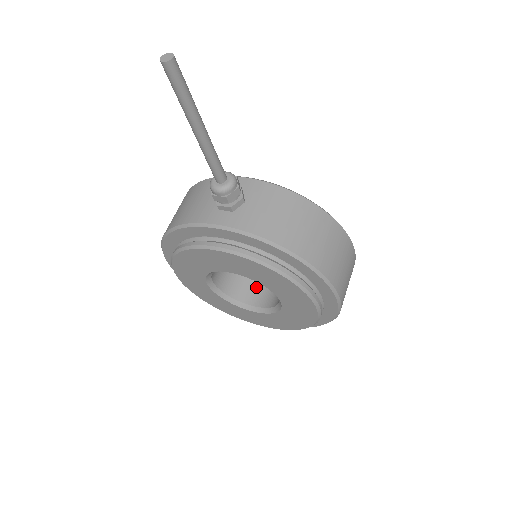
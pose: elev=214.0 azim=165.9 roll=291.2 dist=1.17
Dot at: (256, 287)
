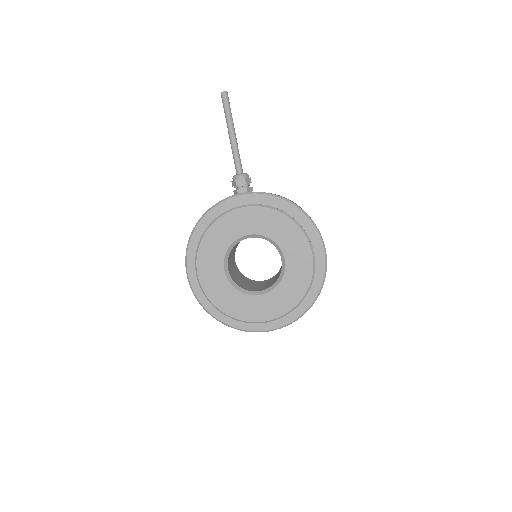
Dot at: (257, 288)
